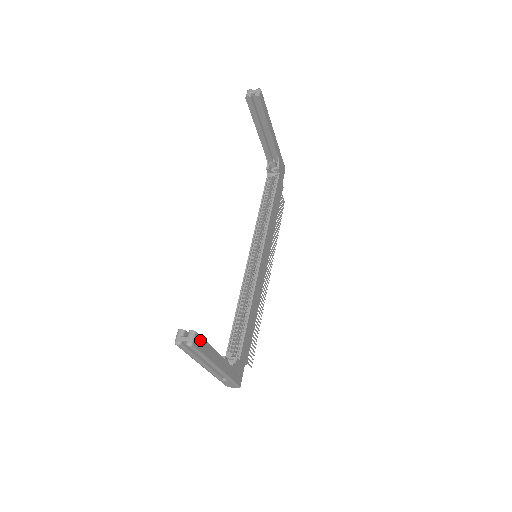
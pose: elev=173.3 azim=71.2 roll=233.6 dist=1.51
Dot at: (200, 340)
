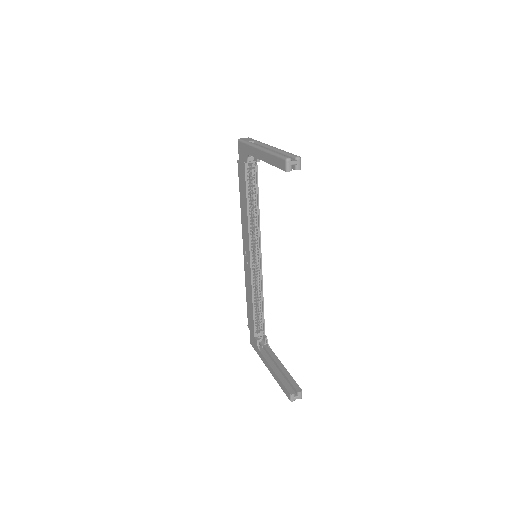
Dot at: (298, 386)
